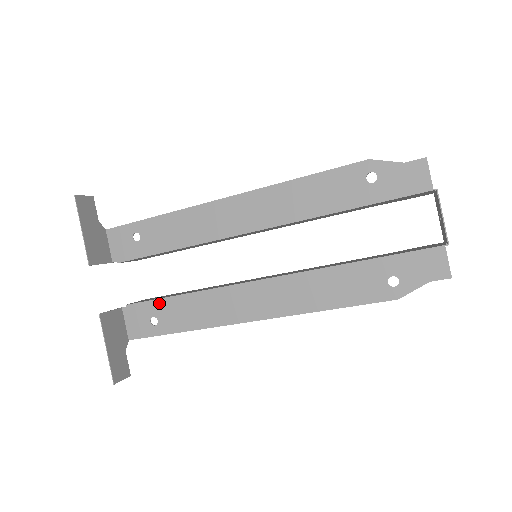
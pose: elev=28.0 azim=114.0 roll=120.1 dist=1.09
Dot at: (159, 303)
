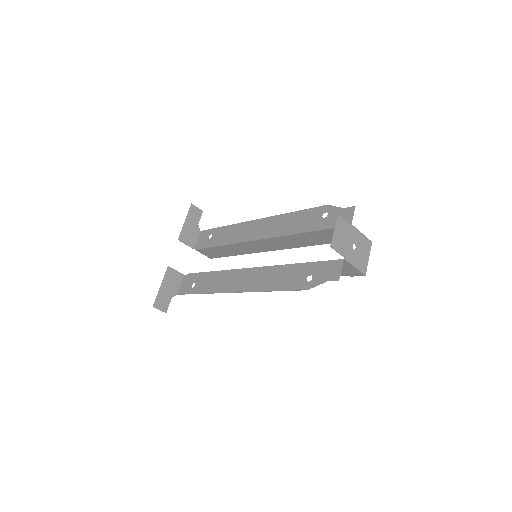
Dot at: (201, 275)
